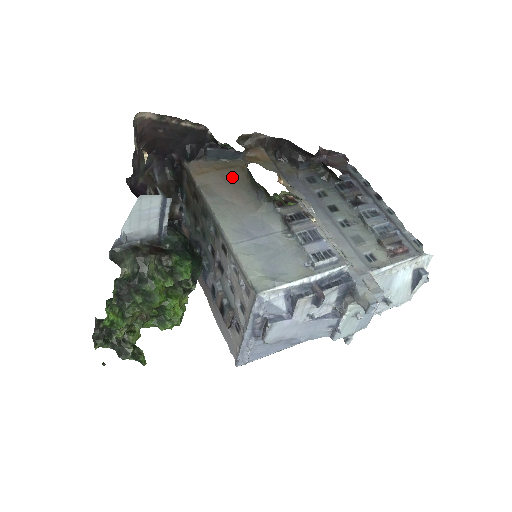
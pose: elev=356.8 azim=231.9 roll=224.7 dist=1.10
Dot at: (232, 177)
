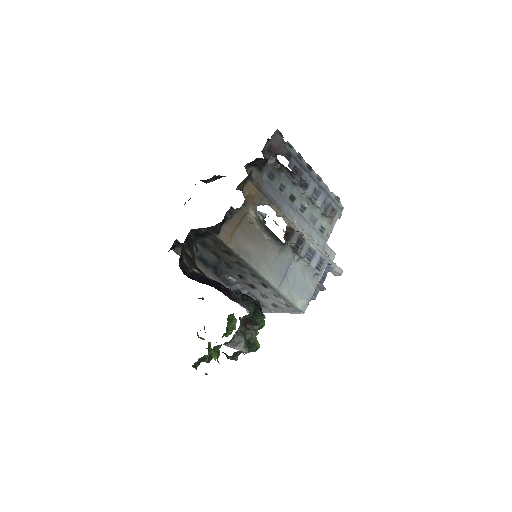
Dot at: (248, 228)
